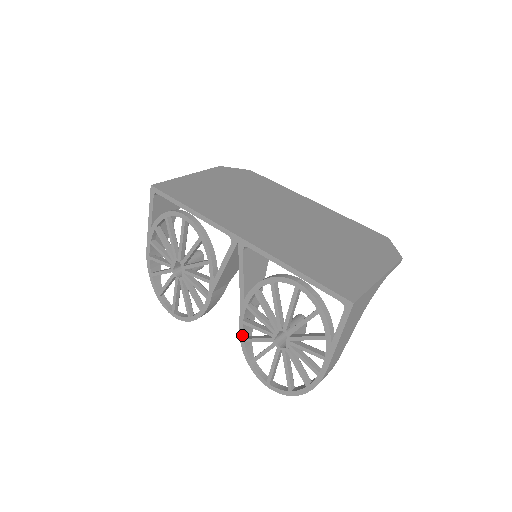
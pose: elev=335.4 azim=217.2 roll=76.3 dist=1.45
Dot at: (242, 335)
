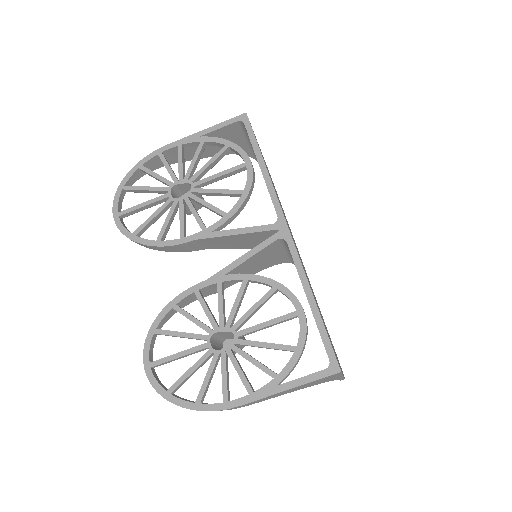
Dot at: (179, 300)
